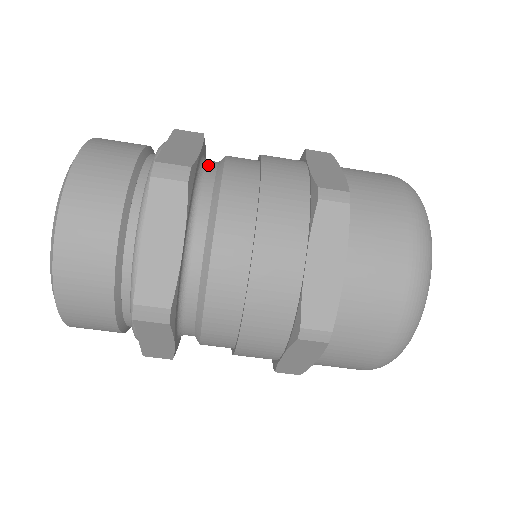
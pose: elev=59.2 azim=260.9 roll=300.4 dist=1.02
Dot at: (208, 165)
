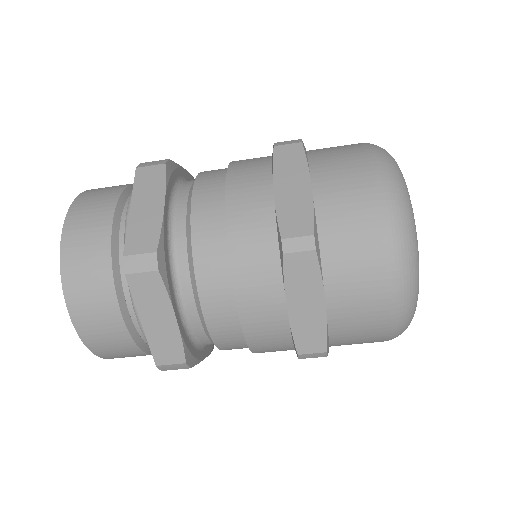
Dot at: (177, 212)
